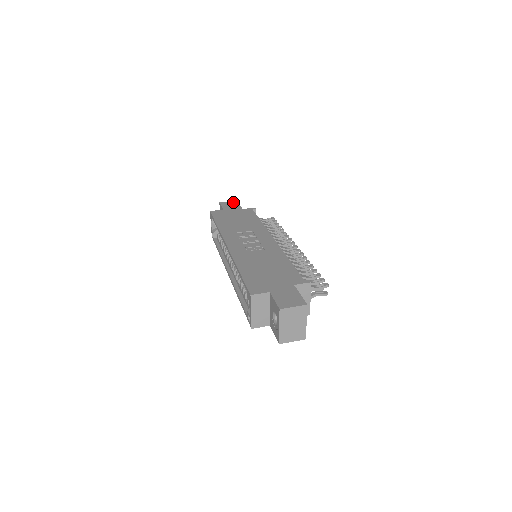
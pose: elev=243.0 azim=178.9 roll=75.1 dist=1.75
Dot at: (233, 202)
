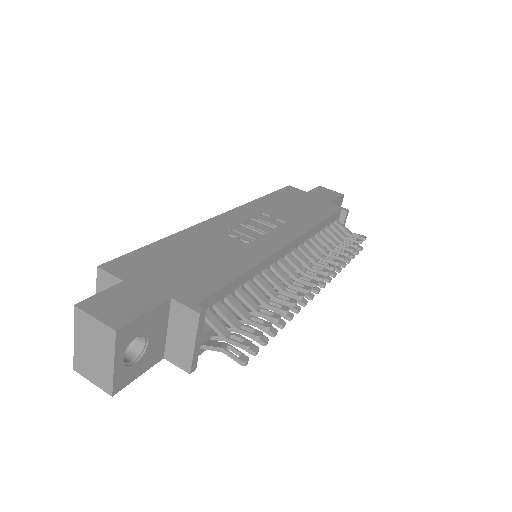
Dot at: (335, 193)
